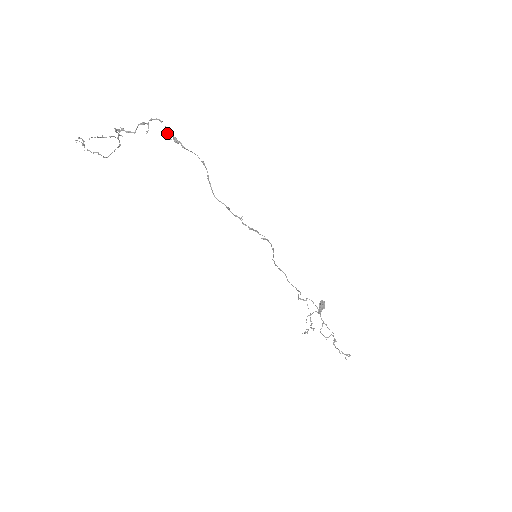
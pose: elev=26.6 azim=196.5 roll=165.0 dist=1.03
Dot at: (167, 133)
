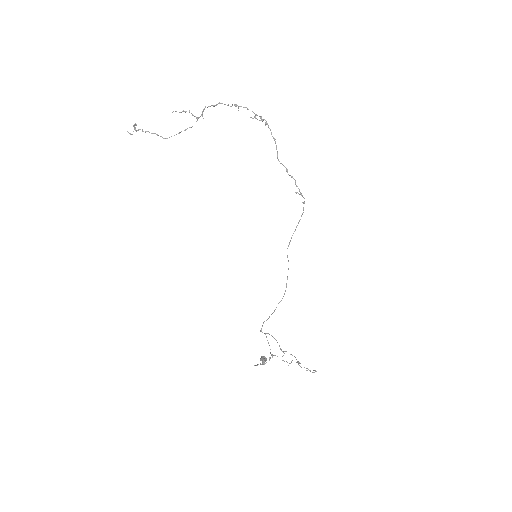
Dot at: occluded
